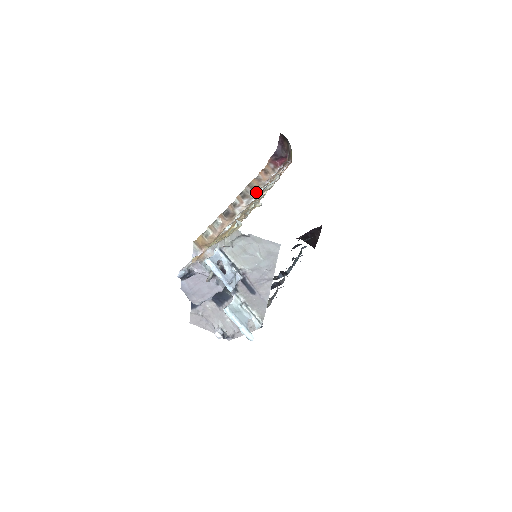
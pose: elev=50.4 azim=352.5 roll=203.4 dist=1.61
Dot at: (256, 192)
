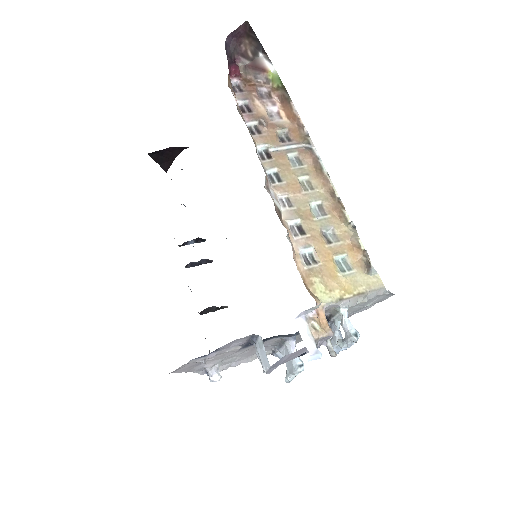
Dot at: (257, 150)
